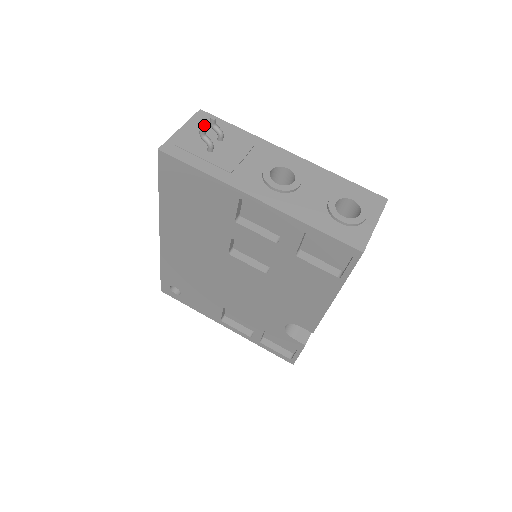
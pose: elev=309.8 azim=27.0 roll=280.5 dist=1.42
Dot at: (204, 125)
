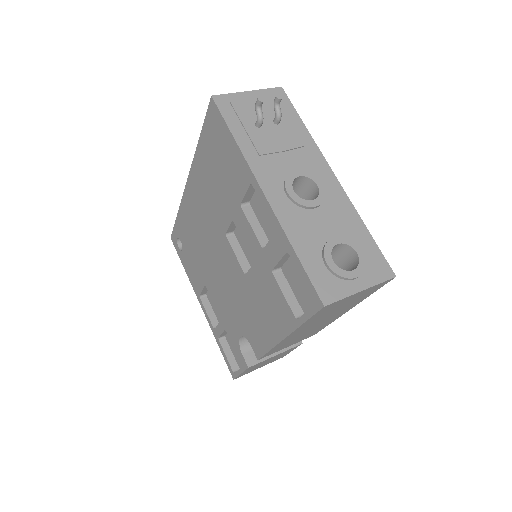
Dot at: (272, 101)
